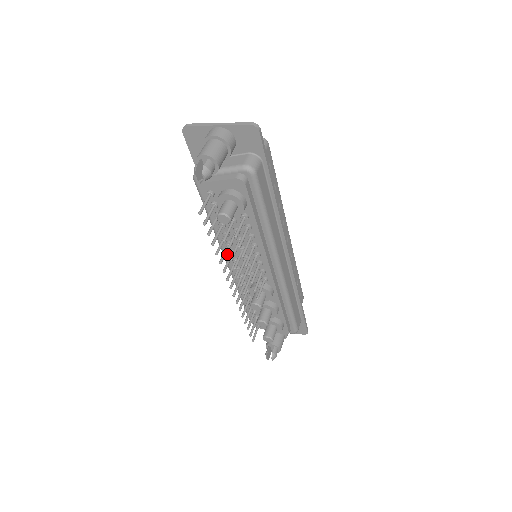
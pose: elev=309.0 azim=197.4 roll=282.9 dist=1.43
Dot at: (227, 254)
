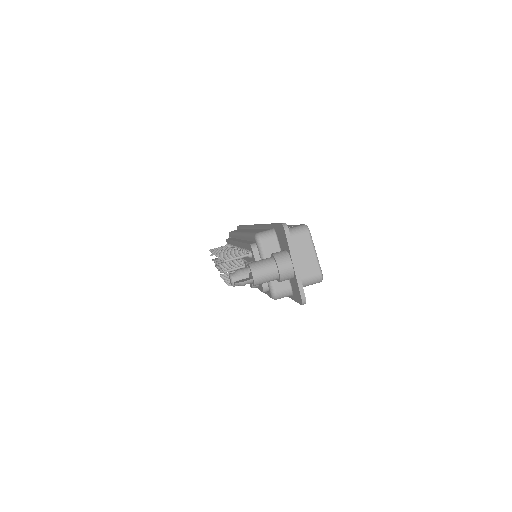
Dot at: (238, 243)
